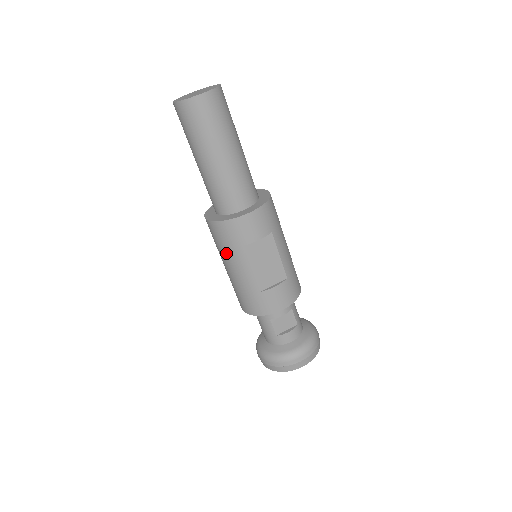
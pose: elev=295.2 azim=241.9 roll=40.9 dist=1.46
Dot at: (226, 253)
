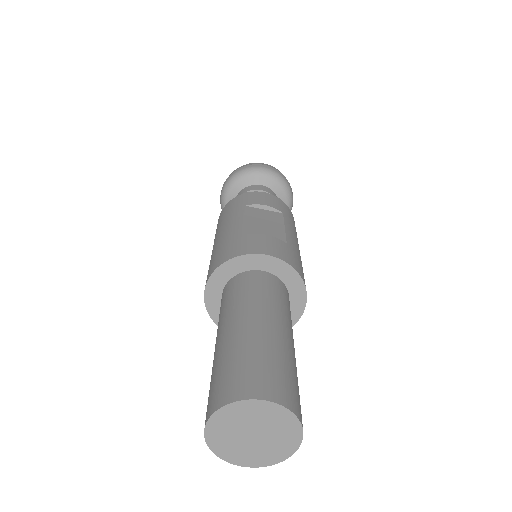
Dot at: occluded
